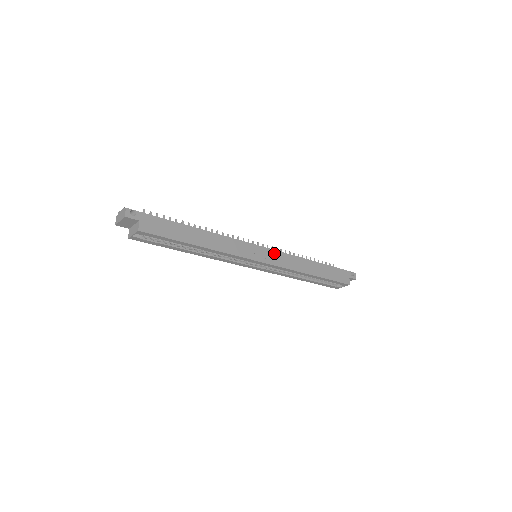
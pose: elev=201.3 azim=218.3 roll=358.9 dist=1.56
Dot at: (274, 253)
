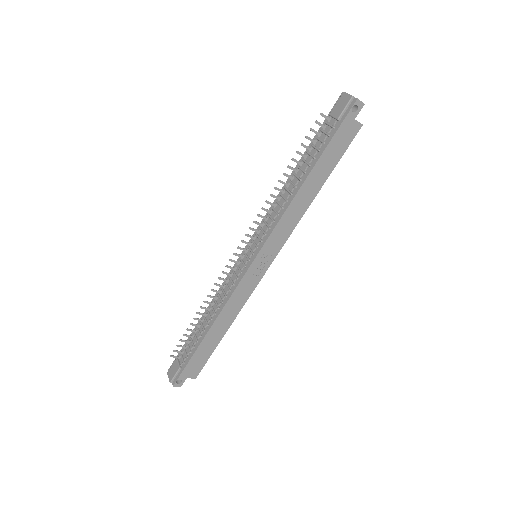
Dot at: (267, 246)
